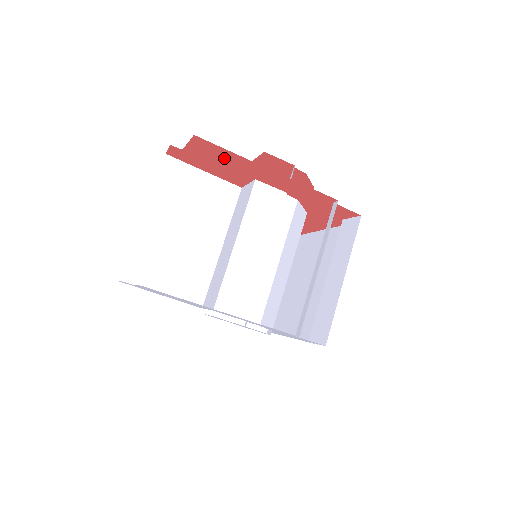
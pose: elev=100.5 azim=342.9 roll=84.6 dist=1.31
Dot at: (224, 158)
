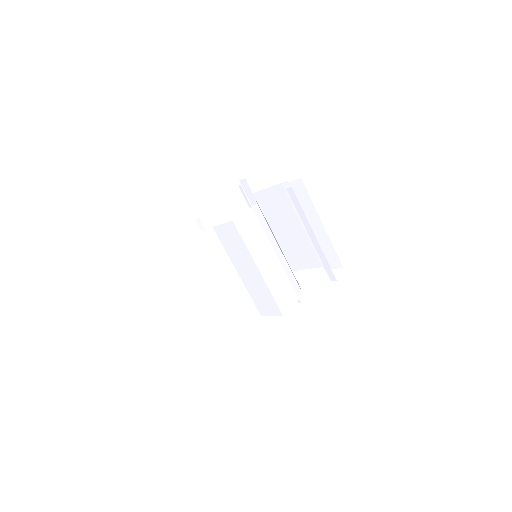
Dot at: occluded
